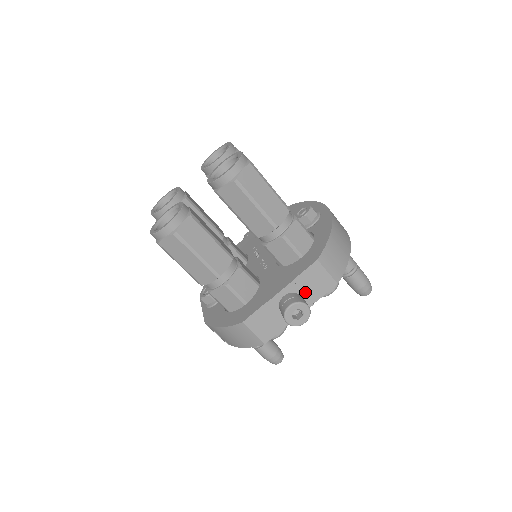
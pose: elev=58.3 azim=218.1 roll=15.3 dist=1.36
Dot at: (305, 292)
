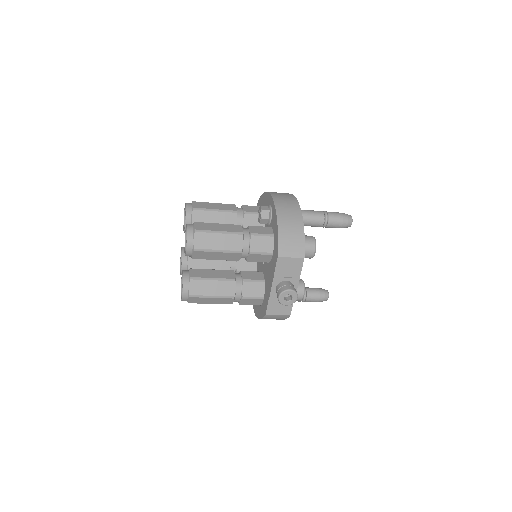
Dot at: (288, 276)
